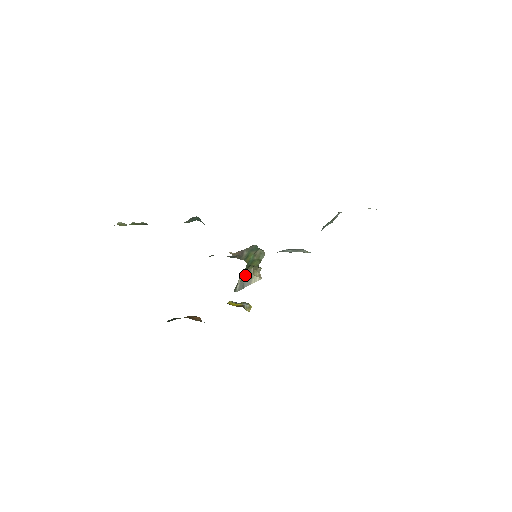
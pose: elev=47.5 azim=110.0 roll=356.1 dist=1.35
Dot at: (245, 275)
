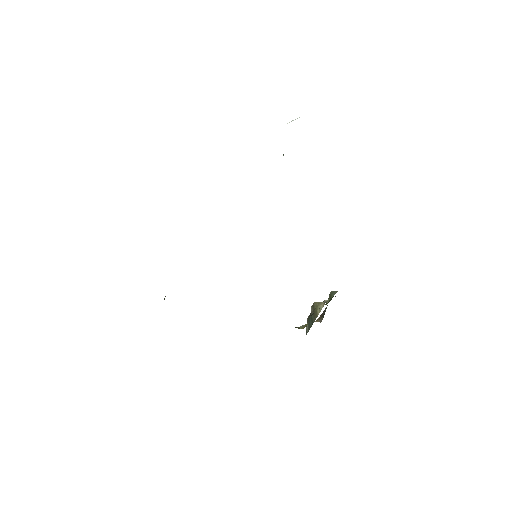
Dot at: (311, 313)
